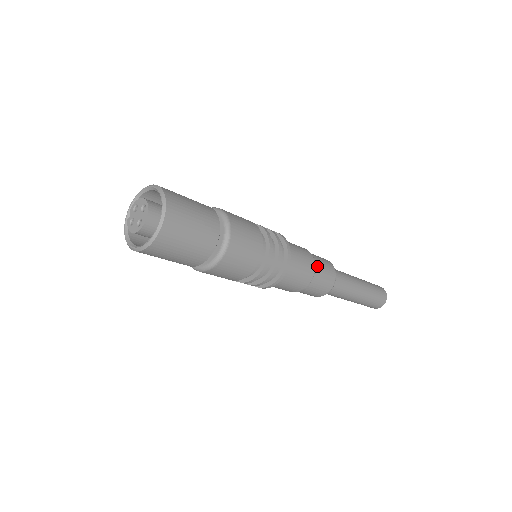
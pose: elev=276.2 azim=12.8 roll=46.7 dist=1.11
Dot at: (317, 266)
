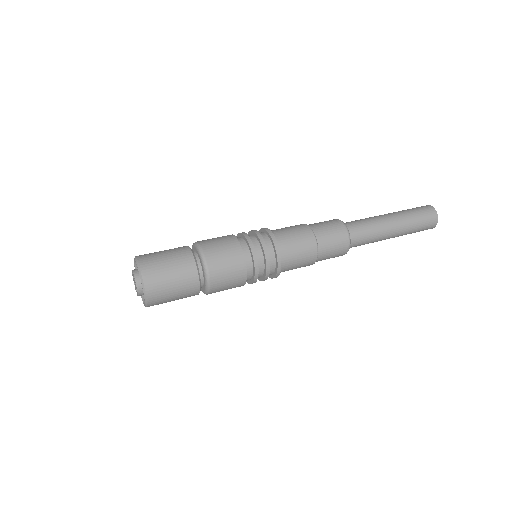
Dot at: (310, 225)
